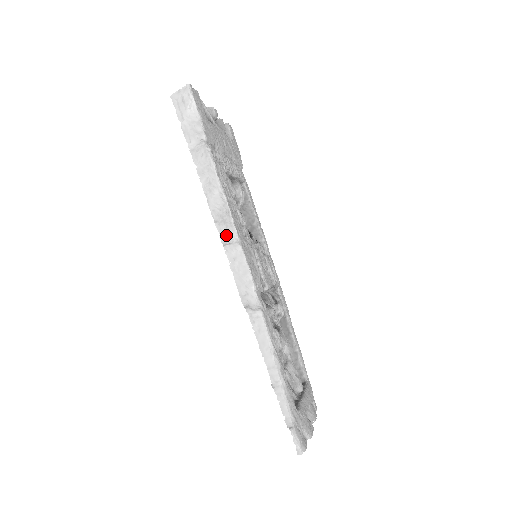
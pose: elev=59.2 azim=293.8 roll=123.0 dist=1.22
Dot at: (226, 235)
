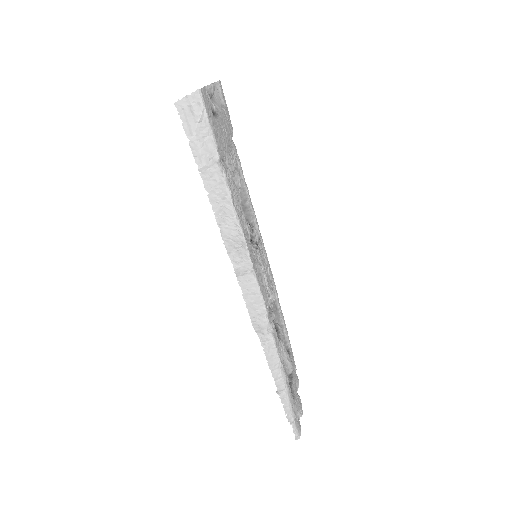
Dot at: (240, 267)
